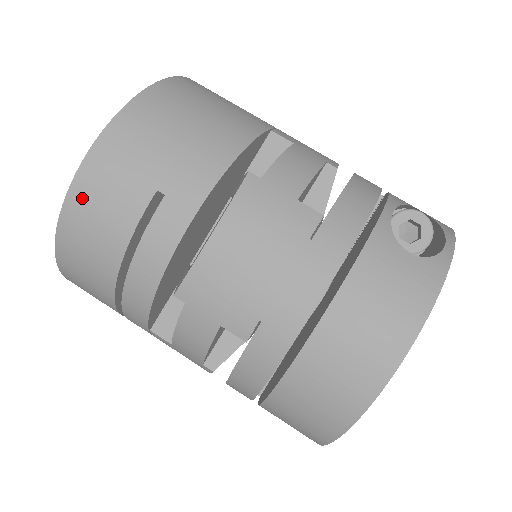
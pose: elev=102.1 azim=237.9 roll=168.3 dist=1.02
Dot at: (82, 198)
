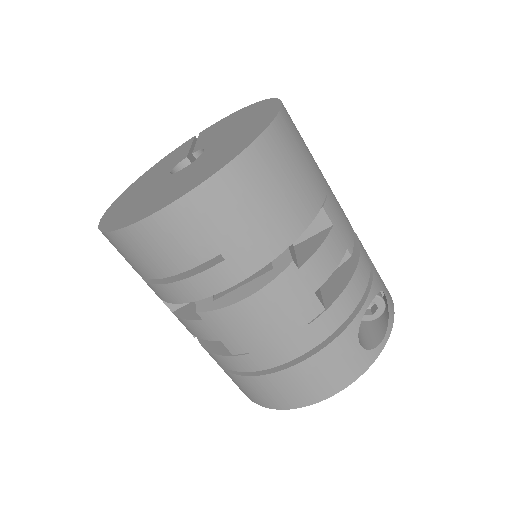
Dot at: (156, 229)
